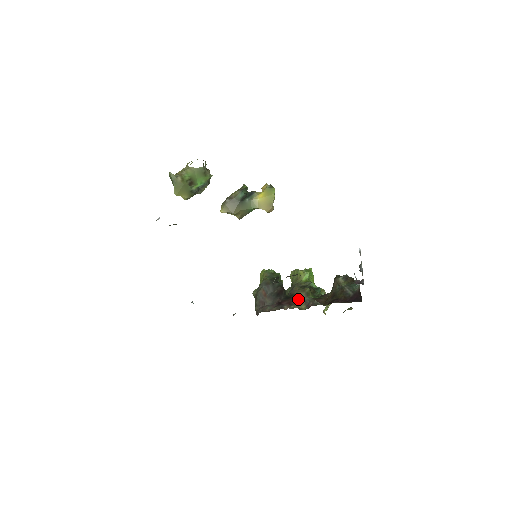
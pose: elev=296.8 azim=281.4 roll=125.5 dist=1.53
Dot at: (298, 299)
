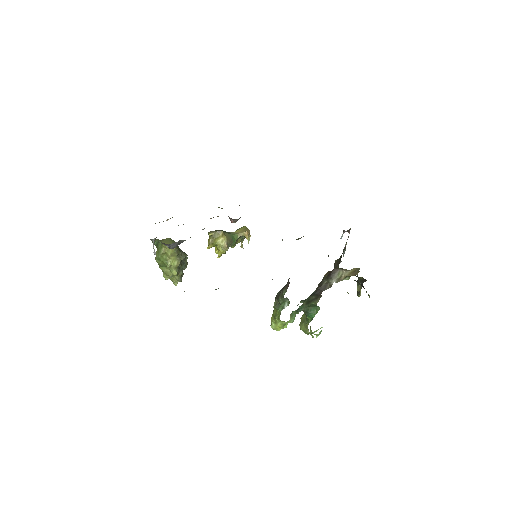
Dot at: occluded
